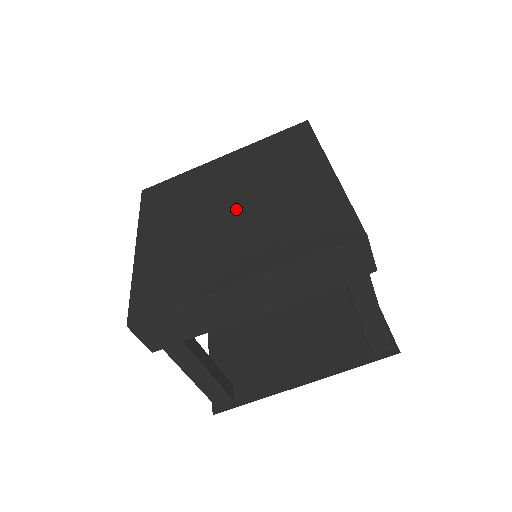
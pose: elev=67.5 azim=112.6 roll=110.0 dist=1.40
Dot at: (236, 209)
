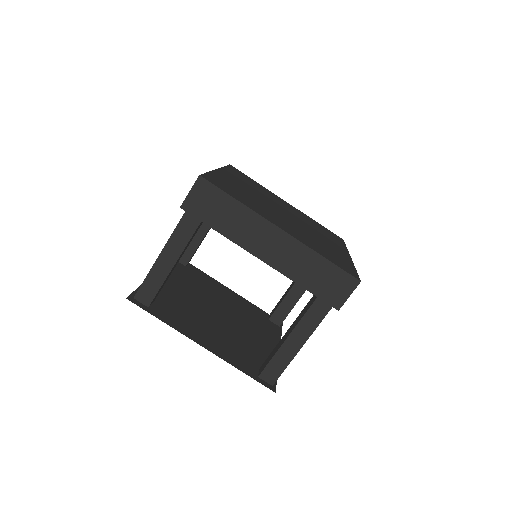
Dot at: (288, 216)
